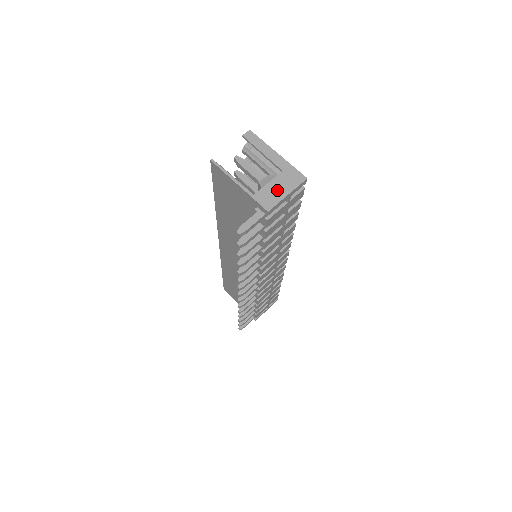
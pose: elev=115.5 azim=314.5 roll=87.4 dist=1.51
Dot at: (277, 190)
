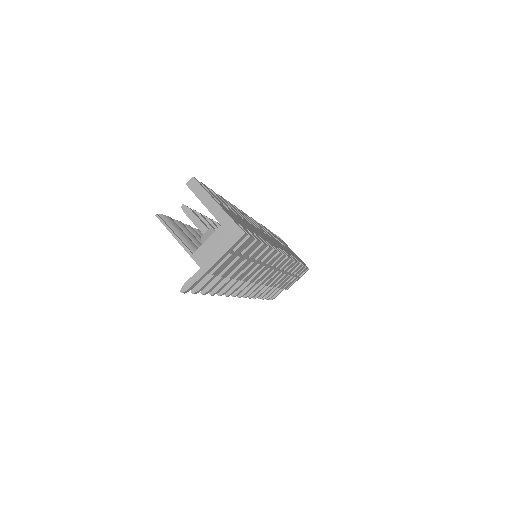
Dot at: (215, 248)
